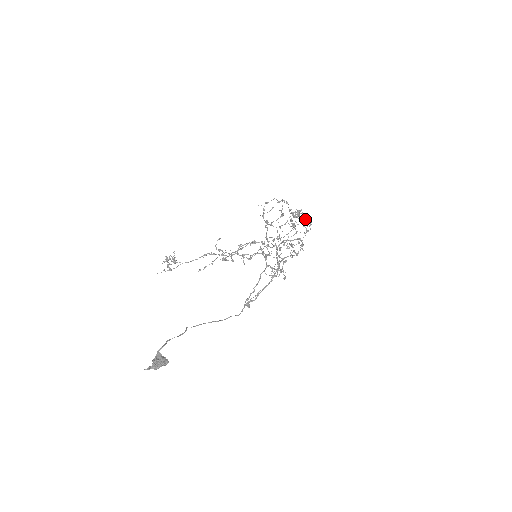
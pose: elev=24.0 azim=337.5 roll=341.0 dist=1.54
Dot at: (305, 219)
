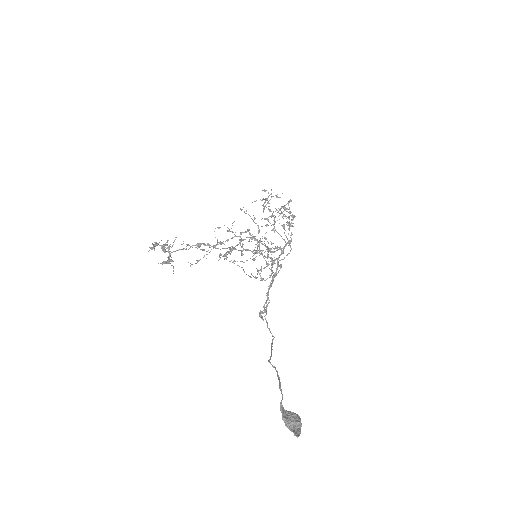
Dot at: (289, 219)
